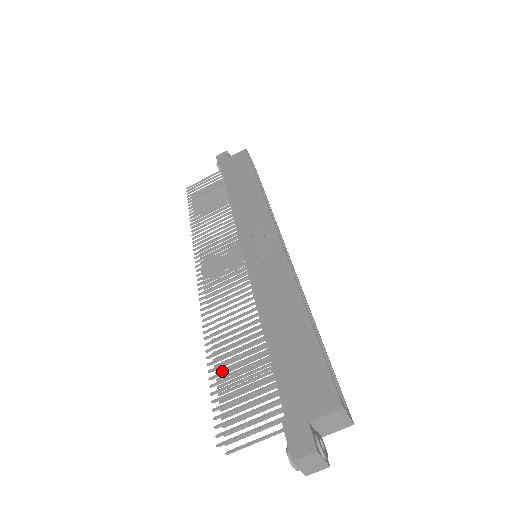
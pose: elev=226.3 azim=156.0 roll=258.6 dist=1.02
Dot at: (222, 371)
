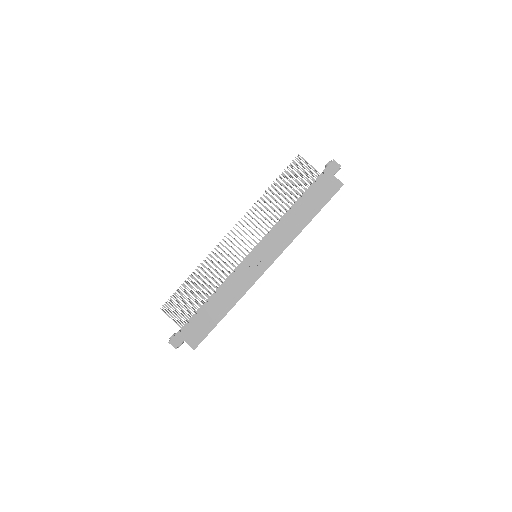
Dot at: (191, 280)
